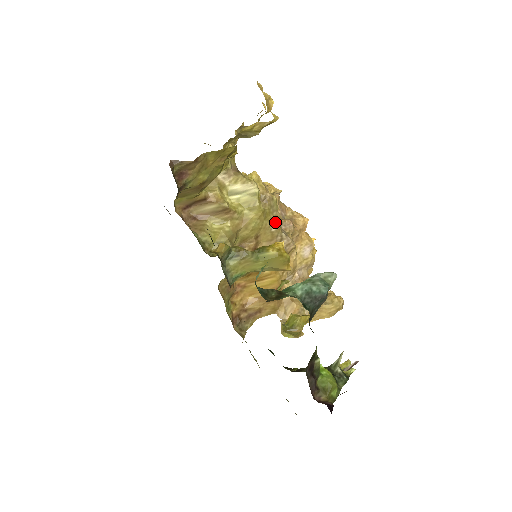
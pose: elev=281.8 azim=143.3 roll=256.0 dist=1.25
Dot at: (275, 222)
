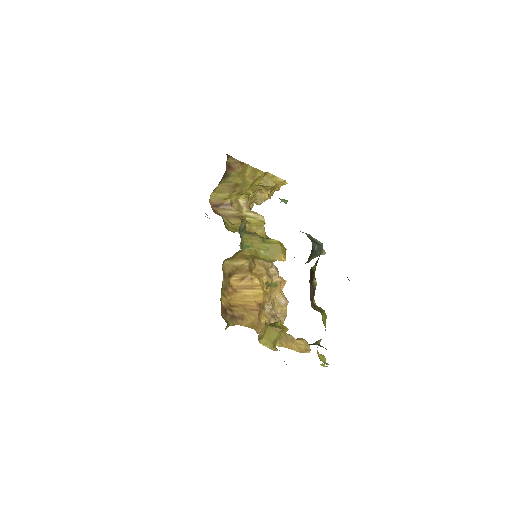
Dot at: occluded
